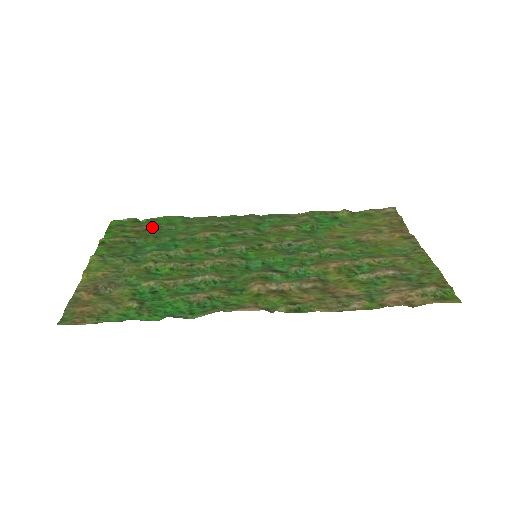
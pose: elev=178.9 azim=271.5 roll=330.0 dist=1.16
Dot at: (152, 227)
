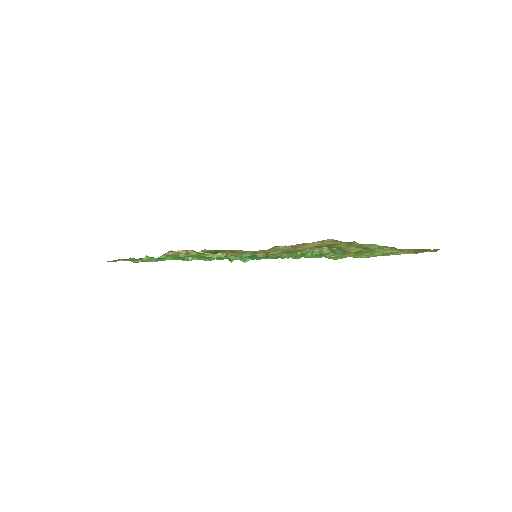
Dot at: occluded
